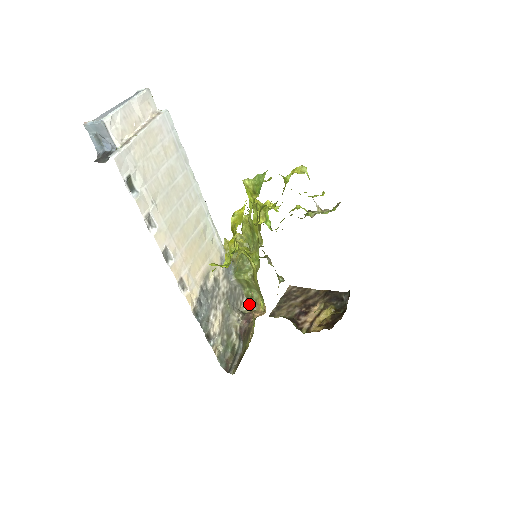
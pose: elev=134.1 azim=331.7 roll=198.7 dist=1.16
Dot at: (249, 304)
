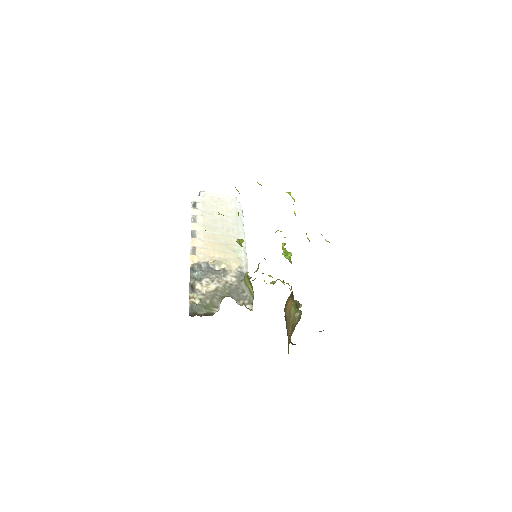
Dot at: (252, 309)
